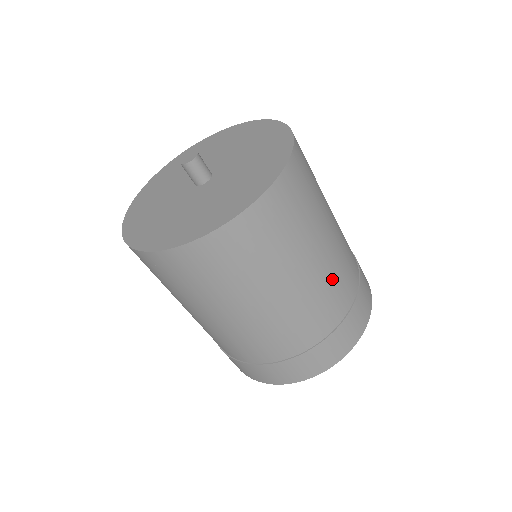
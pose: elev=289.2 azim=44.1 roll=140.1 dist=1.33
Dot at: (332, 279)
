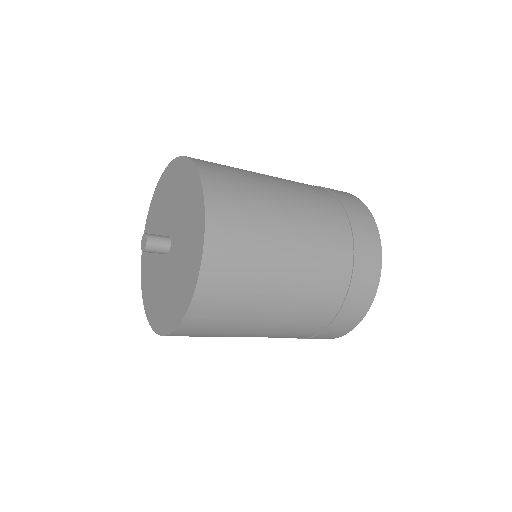
Dot at: (315, 221)
